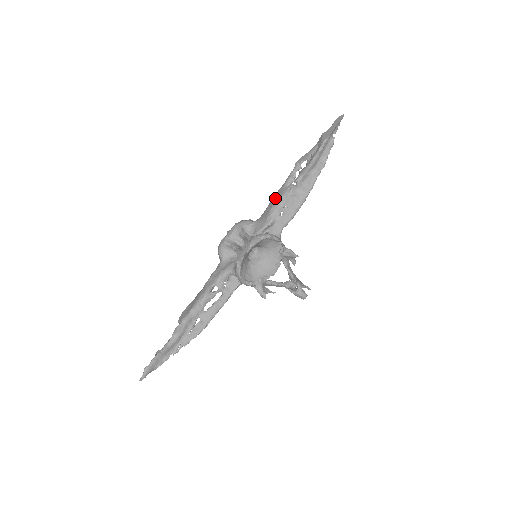
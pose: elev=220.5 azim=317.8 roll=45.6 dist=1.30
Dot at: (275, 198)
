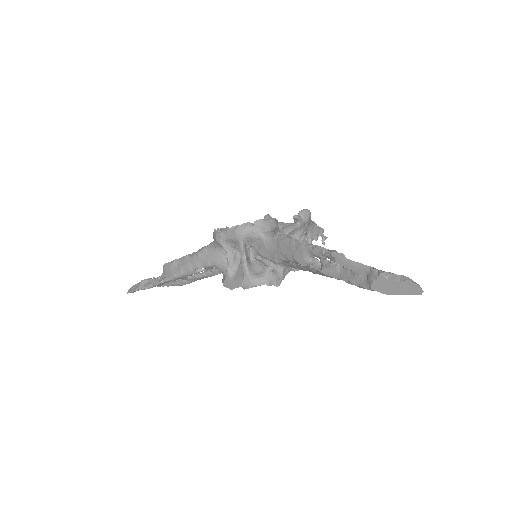
Dot at: (291, 250)
